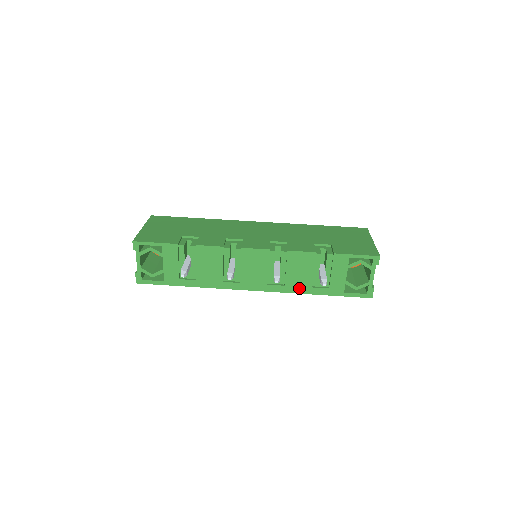
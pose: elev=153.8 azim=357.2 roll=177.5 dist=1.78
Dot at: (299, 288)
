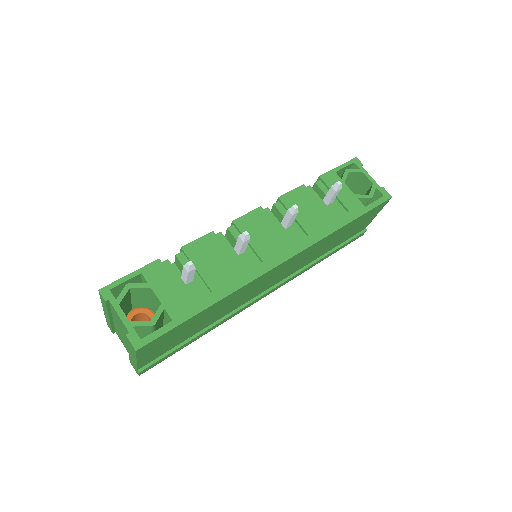
Dot at: (324, 229)
